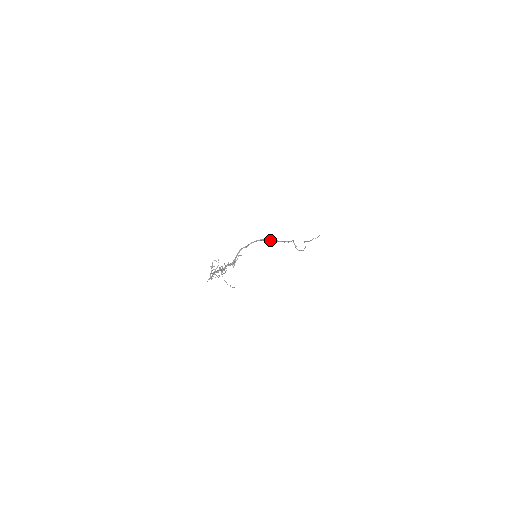
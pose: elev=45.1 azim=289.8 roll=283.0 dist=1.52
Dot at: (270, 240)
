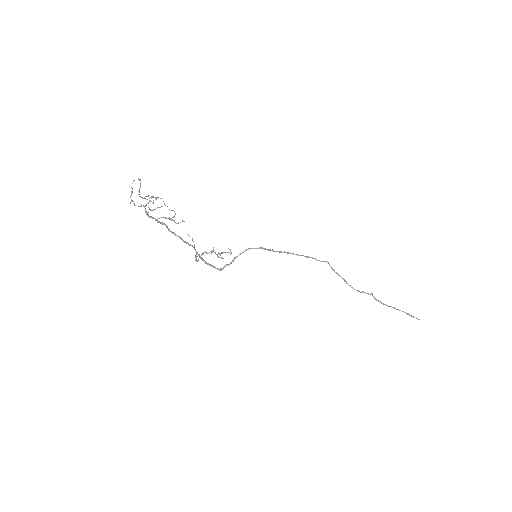
Dot at: (280, 252)
